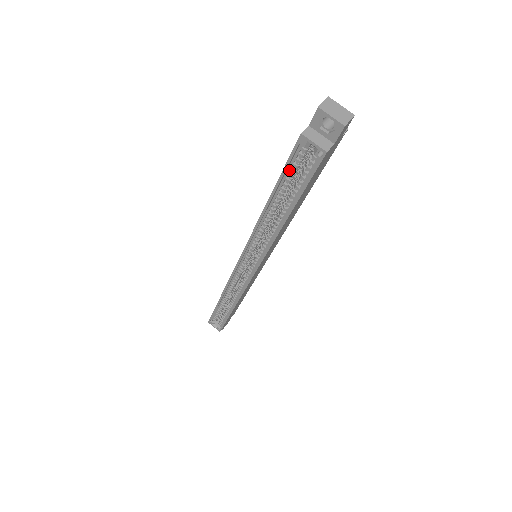
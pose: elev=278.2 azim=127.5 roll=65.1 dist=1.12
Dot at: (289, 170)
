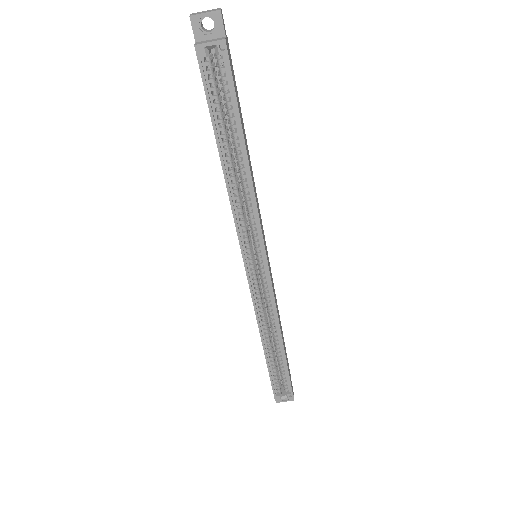
Dot at: (212, 100)
